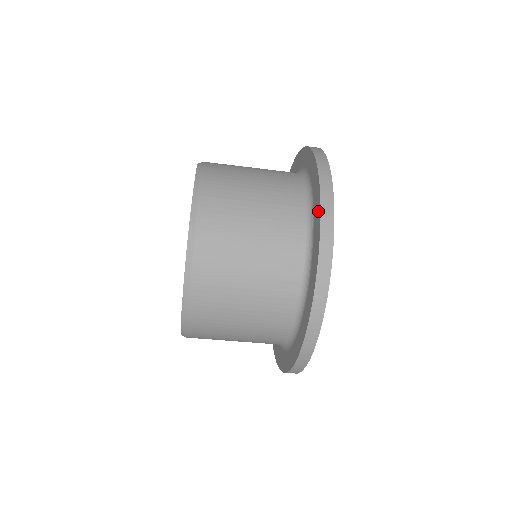
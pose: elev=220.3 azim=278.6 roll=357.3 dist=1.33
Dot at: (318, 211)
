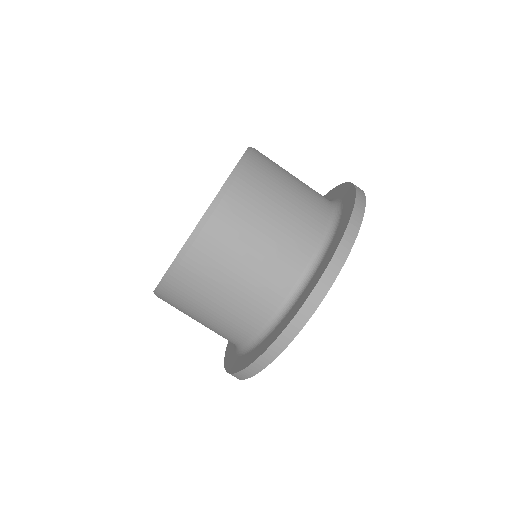
Dot at: (338, 239)
